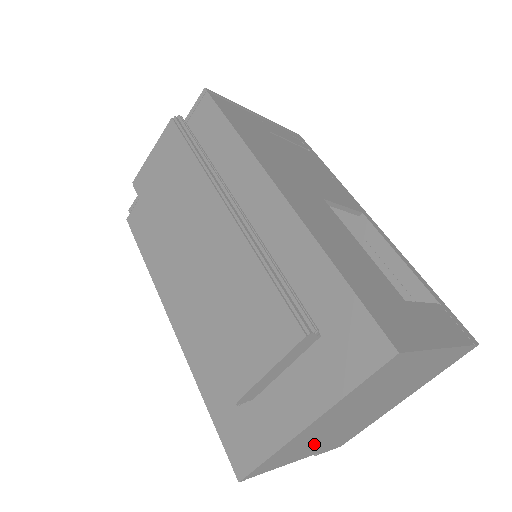
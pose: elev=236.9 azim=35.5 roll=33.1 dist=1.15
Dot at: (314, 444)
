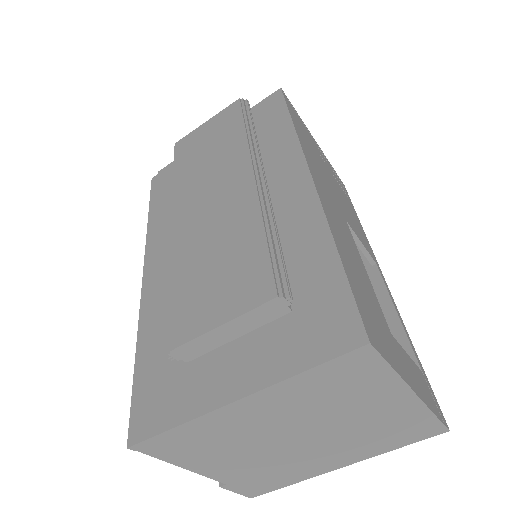
Dot at: (227, 456)
